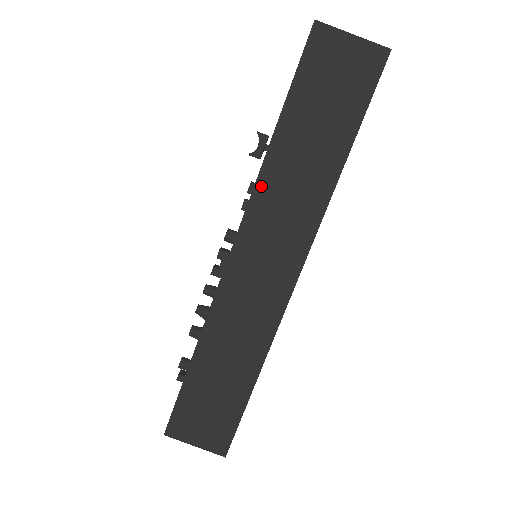
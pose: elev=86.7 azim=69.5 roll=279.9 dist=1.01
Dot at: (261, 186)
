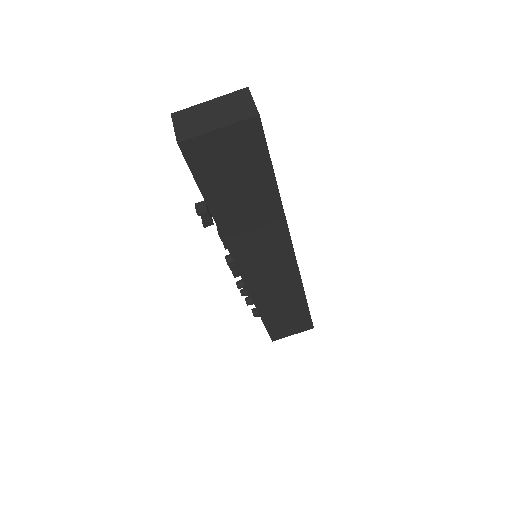
Dot at: (231, 242)
